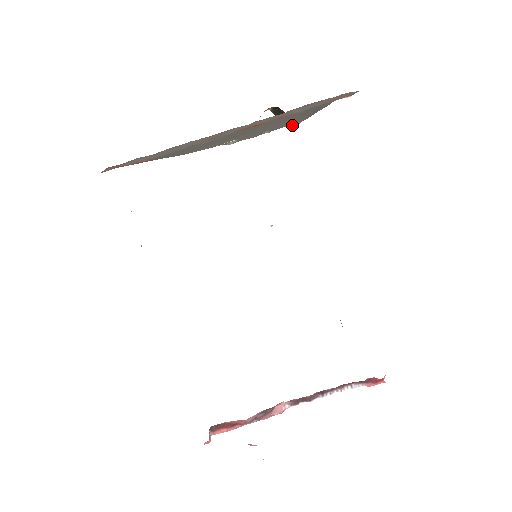
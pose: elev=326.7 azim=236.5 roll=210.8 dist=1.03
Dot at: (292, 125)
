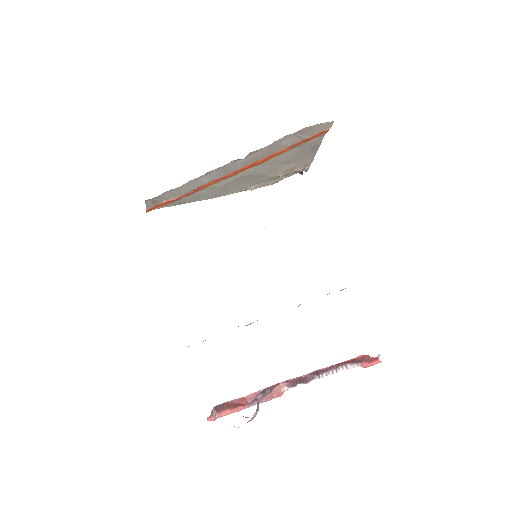
Dot at: (302, 170)
